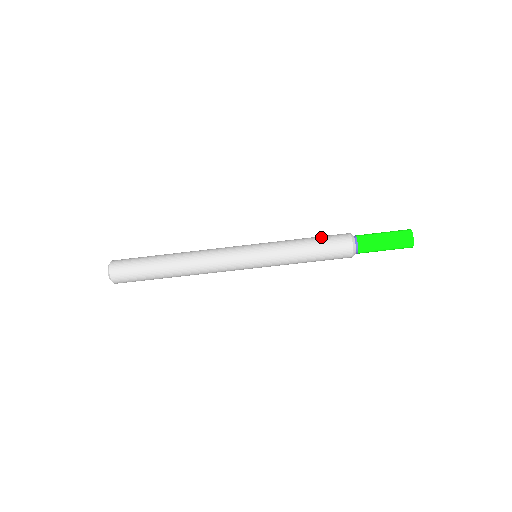
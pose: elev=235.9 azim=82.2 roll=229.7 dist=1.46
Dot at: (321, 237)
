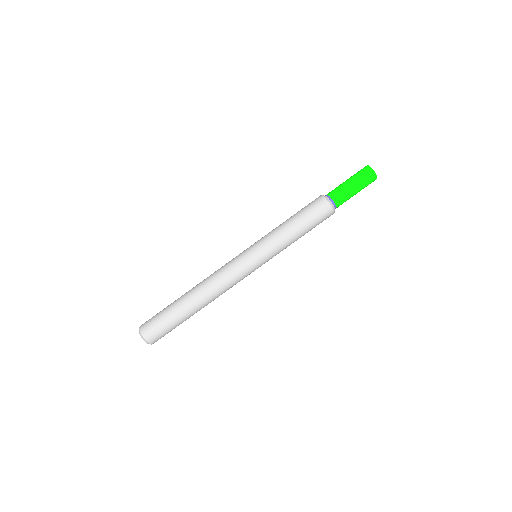
Dot at: occluded
